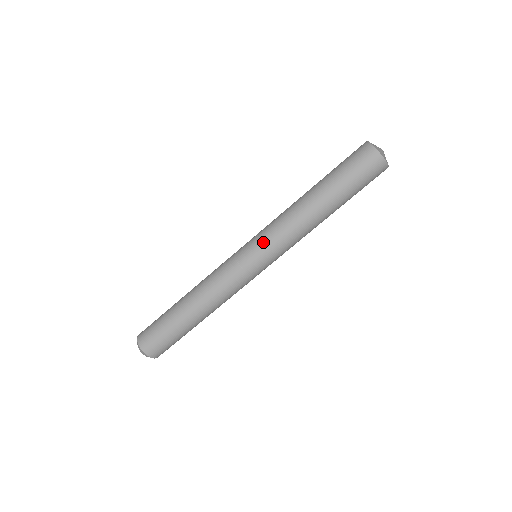
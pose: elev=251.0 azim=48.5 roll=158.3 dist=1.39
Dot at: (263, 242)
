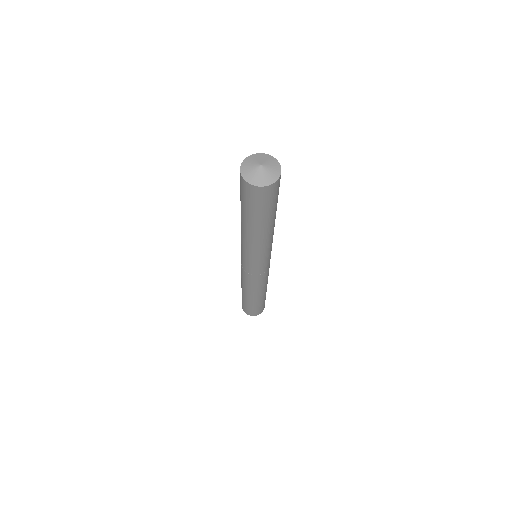
Dot at: (259, 263)
